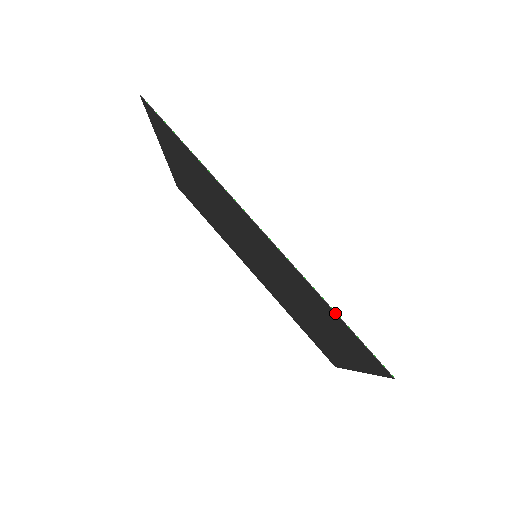
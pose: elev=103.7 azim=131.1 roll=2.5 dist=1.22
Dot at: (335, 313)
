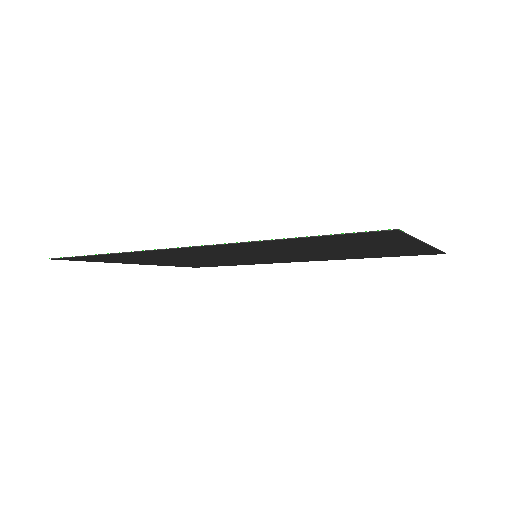
Dot at: (293, 239)
